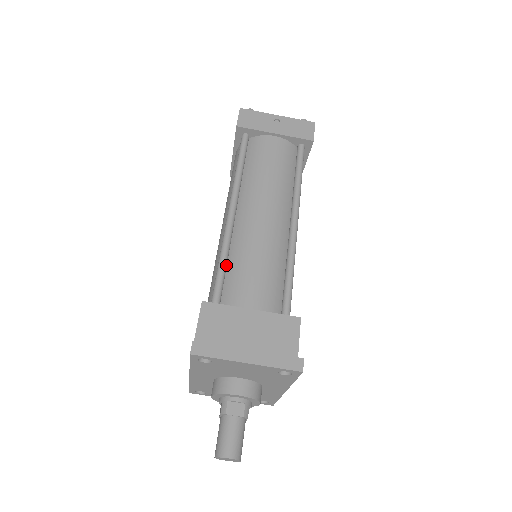
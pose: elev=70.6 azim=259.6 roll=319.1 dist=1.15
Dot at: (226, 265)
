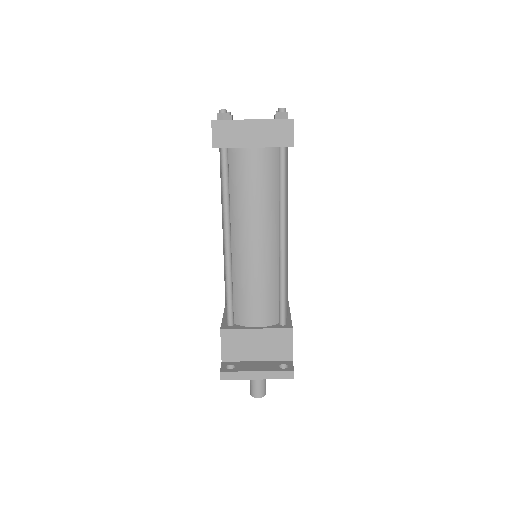
Dot at: (232, 291)
